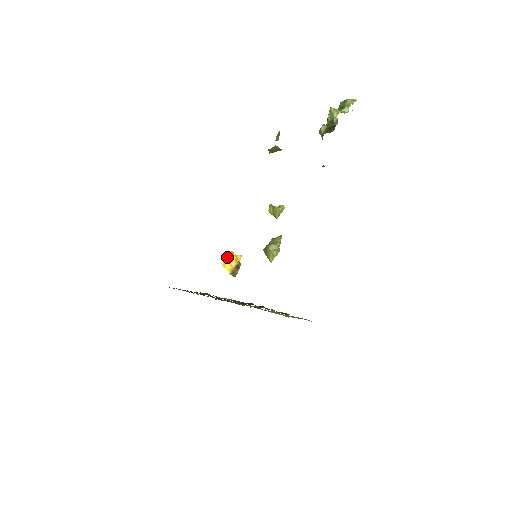
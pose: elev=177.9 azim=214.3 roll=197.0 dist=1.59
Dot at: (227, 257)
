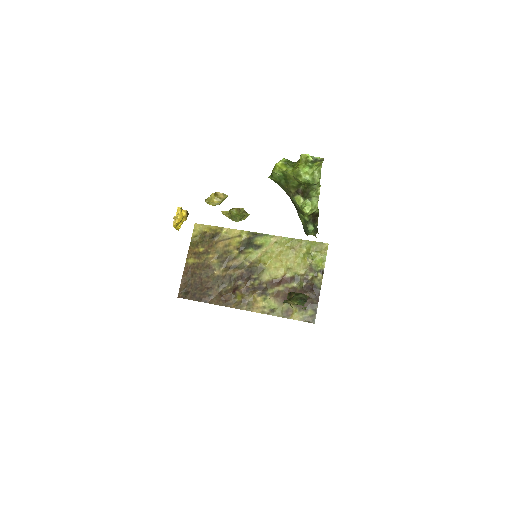
Dot at: (177, 226)
